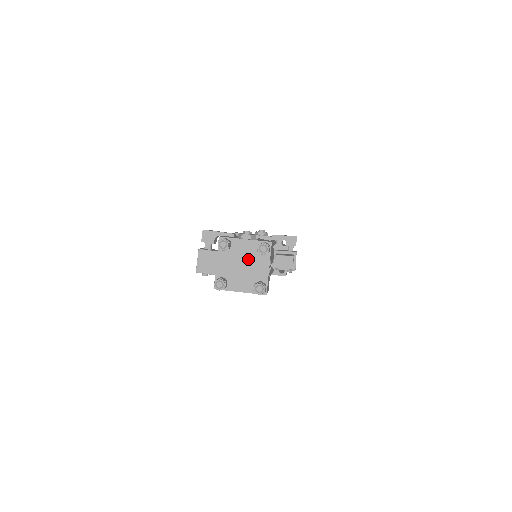
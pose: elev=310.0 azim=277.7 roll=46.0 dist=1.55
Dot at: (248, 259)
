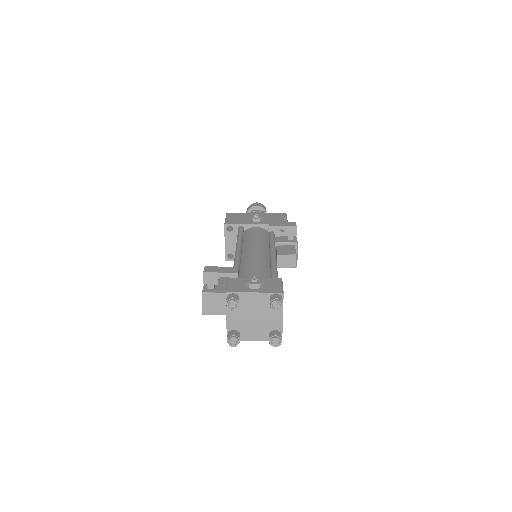
Dot at: (260, 311)
